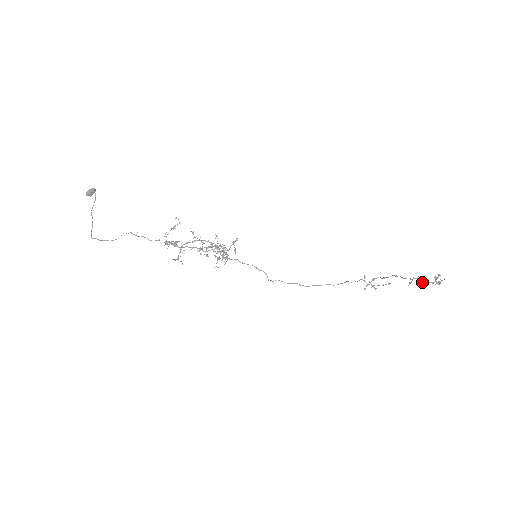
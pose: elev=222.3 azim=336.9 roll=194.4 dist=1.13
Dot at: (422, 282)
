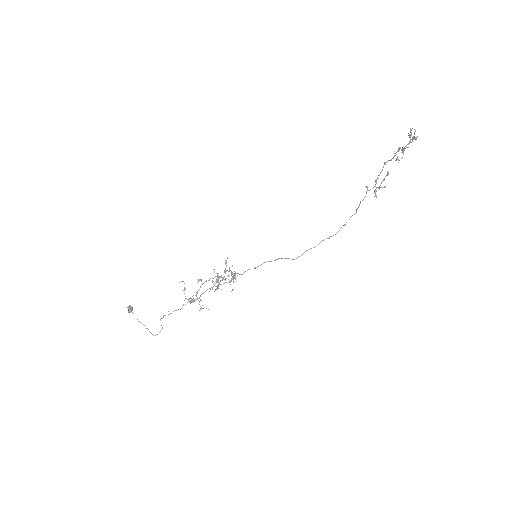
Dot at: occluded
